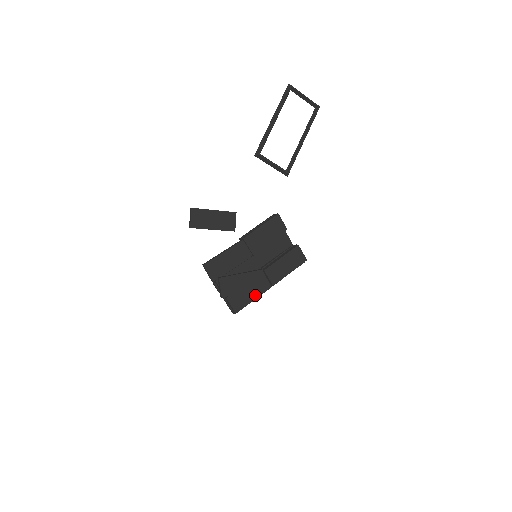
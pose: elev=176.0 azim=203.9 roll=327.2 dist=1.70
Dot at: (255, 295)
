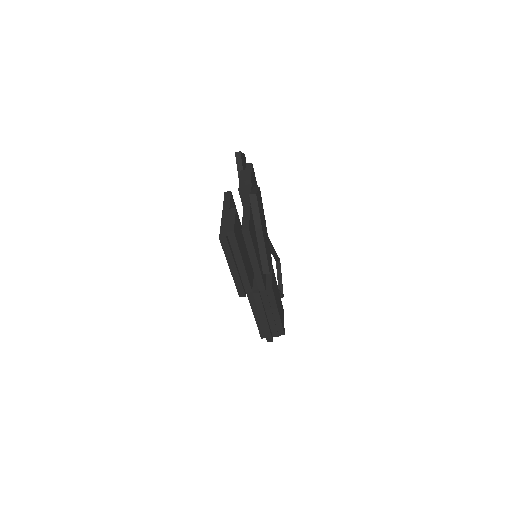
Dot at: (259, 261)
